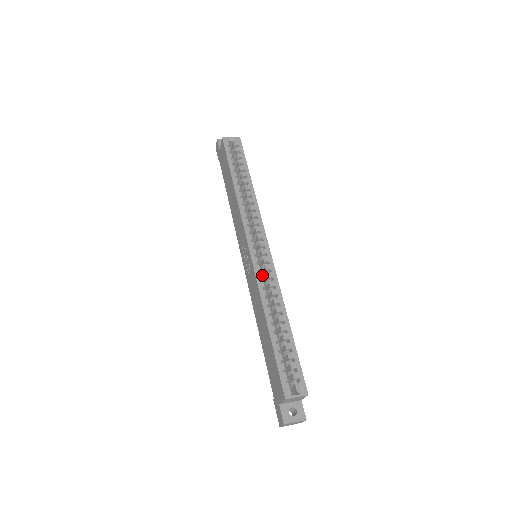
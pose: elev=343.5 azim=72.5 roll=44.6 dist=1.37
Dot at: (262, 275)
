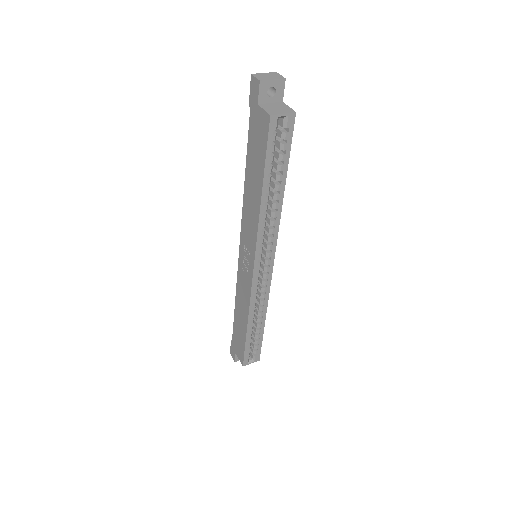
Dot at: occluded
